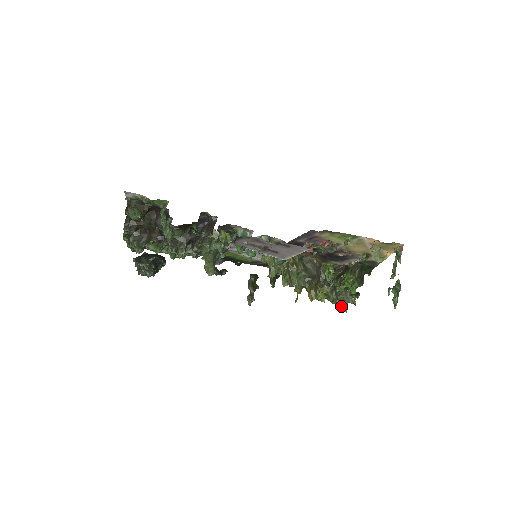
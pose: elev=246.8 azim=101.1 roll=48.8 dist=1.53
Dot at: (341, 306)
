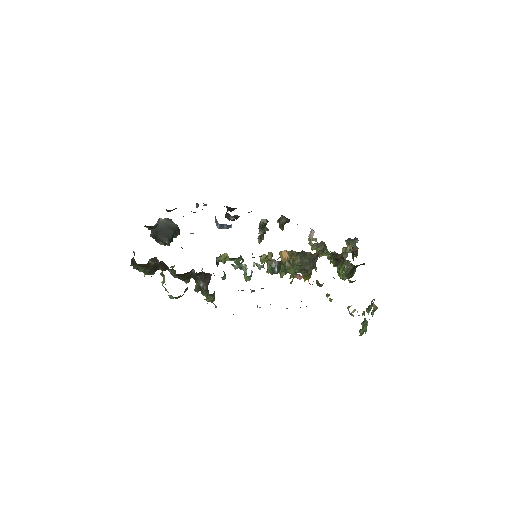
Dot at: occluded
